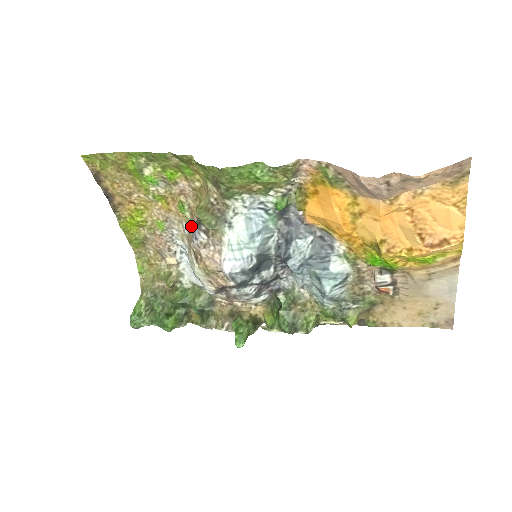
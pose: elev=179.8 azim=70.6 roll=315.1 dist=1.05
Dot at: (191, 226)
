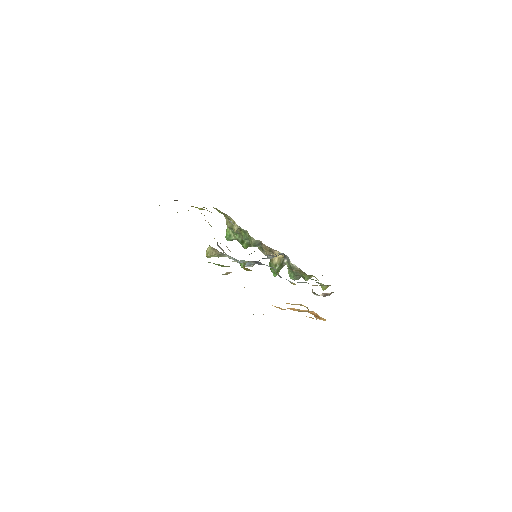
Dot at: occluded
